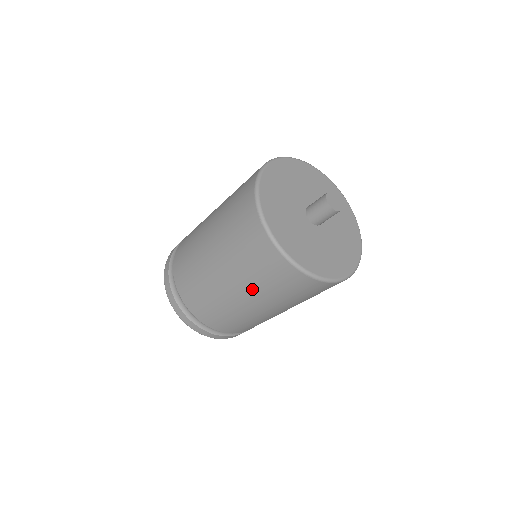
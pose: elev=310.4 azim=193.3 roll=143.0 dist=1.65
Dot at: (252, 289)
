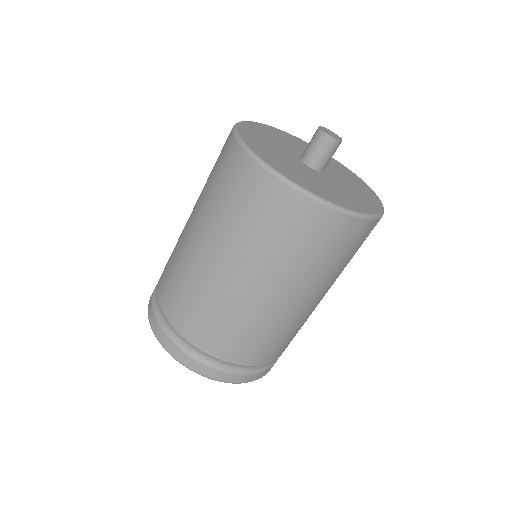
Dot at: (326, 280)
